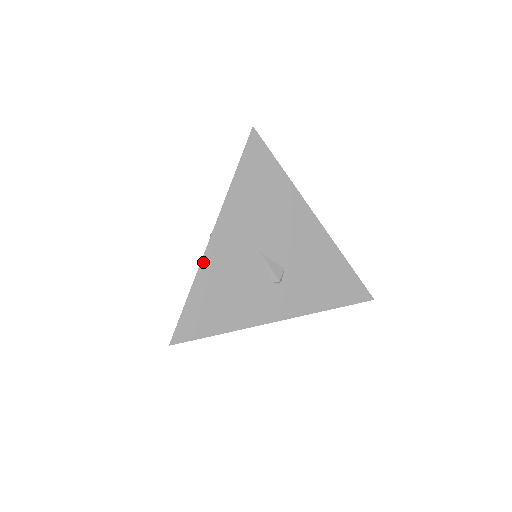
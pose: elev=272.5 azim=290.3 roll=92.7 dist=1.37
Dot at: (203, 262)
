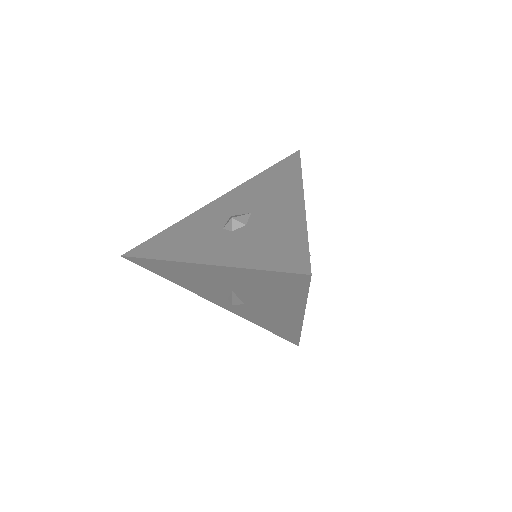
Dot at: (178, 262)
